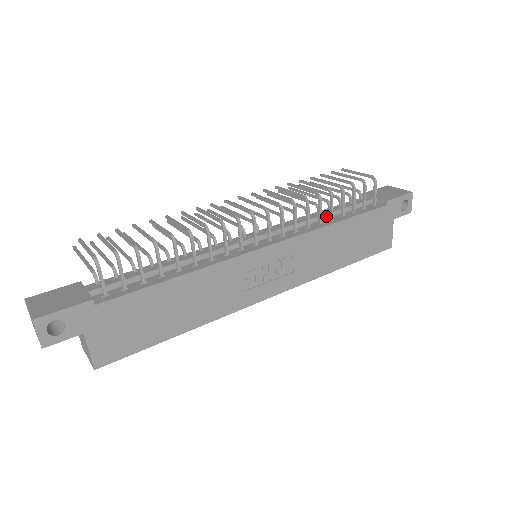
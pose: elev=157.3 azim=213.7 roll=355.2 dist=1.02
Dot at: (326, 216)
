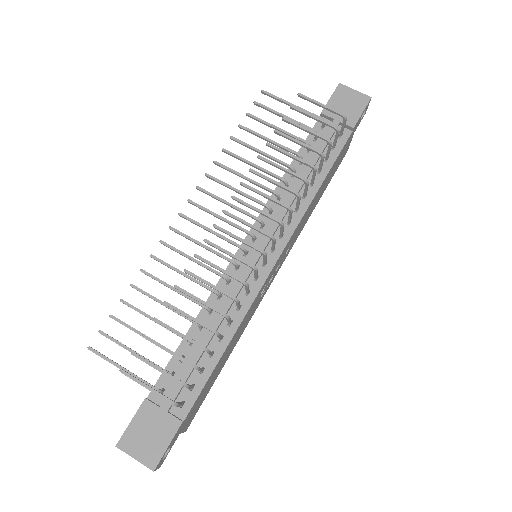
Dot at: occluded
